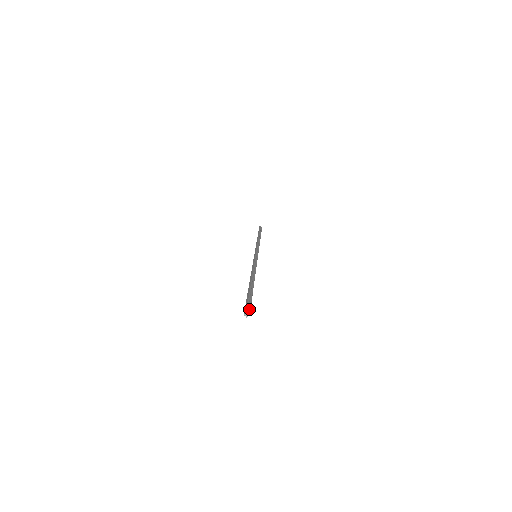
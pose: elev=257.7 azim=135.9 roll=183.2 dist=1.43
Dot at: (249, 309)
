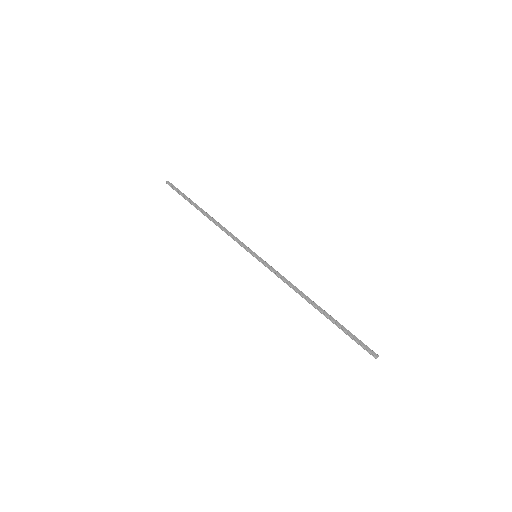
Dot at: (371, 351)
